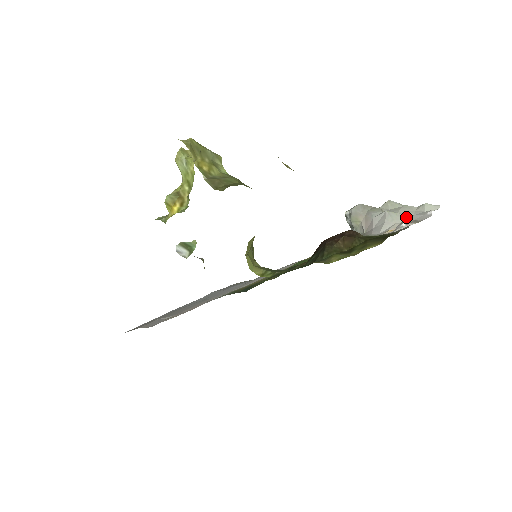
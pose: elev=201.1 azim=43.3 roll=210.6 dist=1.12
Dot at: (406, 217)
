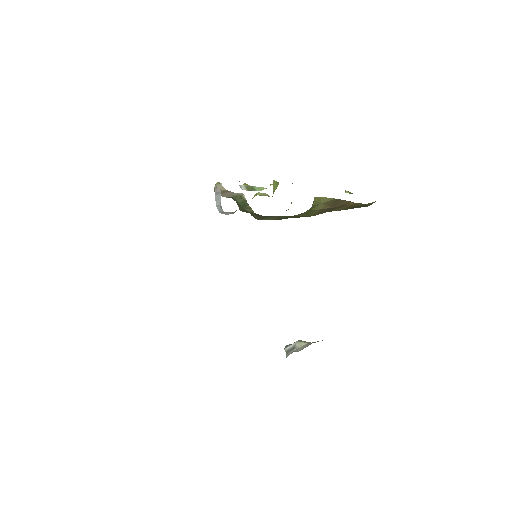
Dot at: occluded
